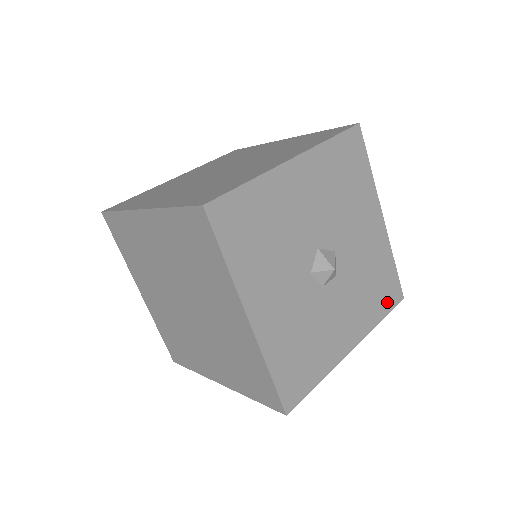
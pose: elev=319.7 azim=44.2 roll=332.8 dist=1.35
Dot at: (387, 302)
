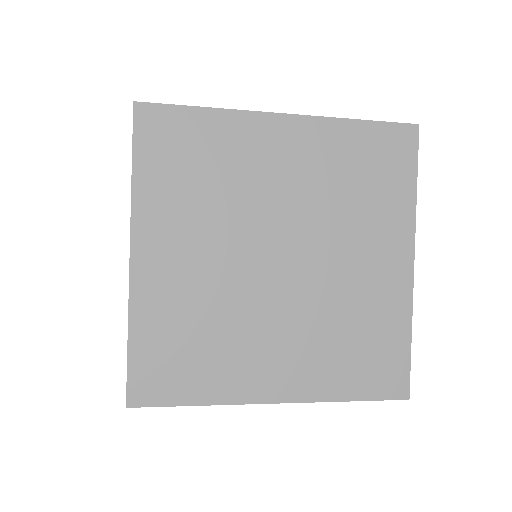
Dot at: occluded
